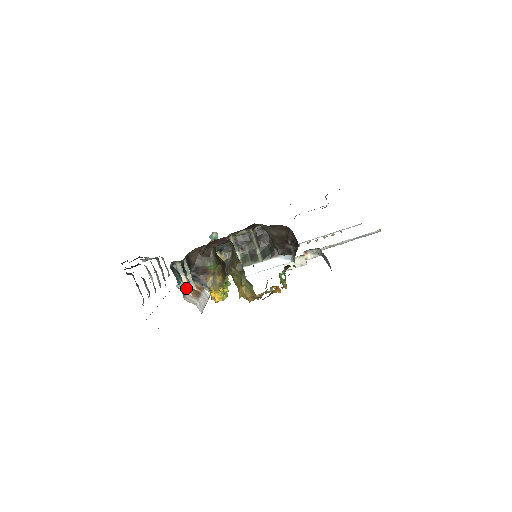
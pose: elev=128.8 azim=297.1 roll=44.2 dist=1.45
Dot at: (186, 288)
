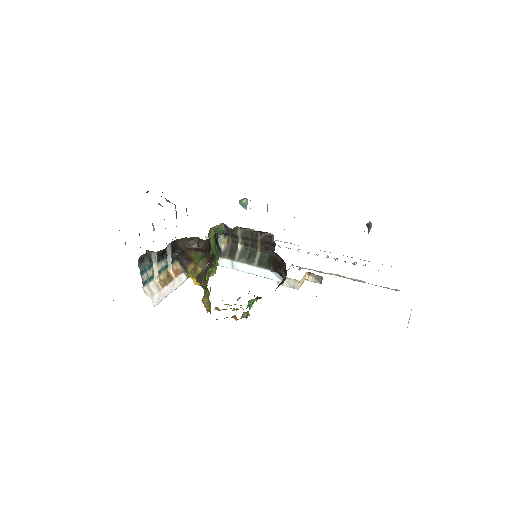
Dot at: (155, 275)
